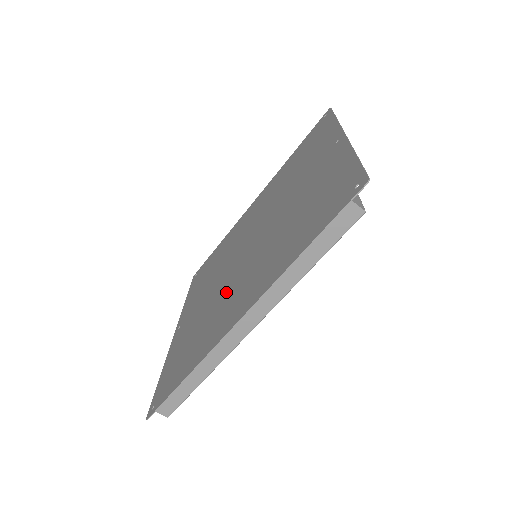
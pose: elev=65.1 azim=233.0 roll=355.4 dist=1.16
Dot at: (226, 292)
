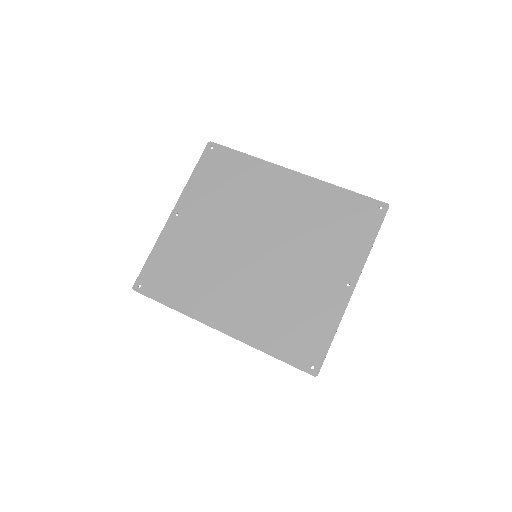
Dot at: (224, 272)
